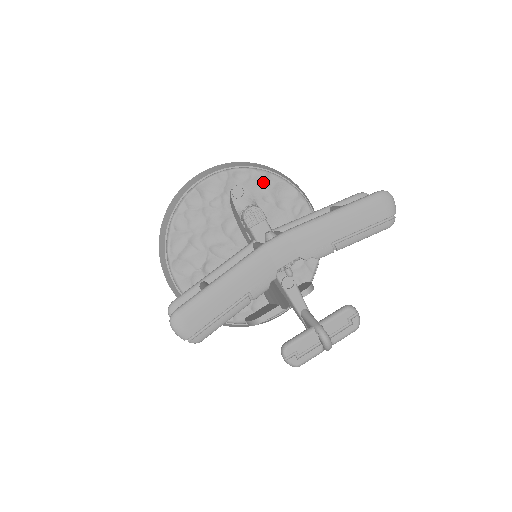
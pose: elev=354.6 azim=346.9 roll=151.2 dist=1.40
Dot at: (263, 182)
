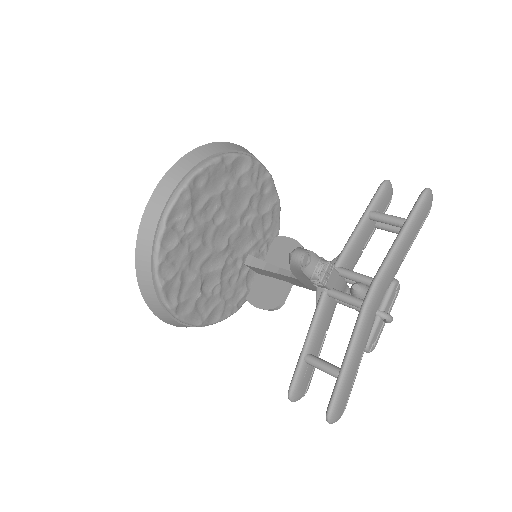
Dot at: (221, 171)
